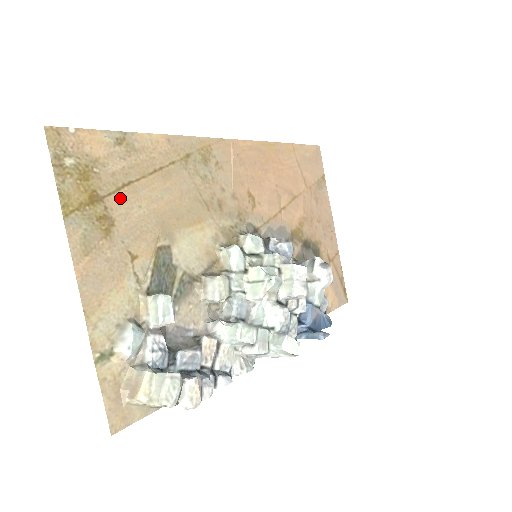
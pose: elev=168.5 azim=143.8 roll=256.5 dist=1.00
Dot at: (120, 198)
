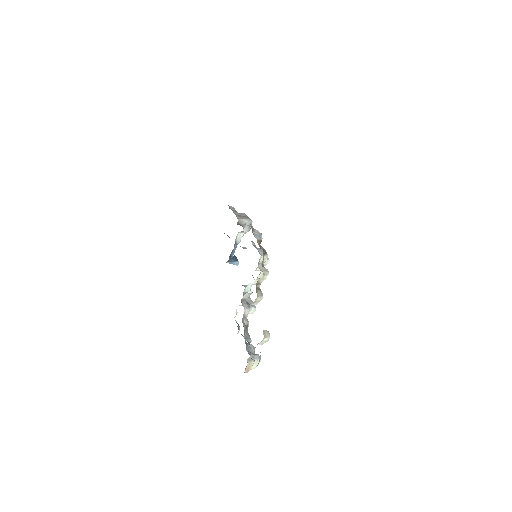
Dot at: occluded
